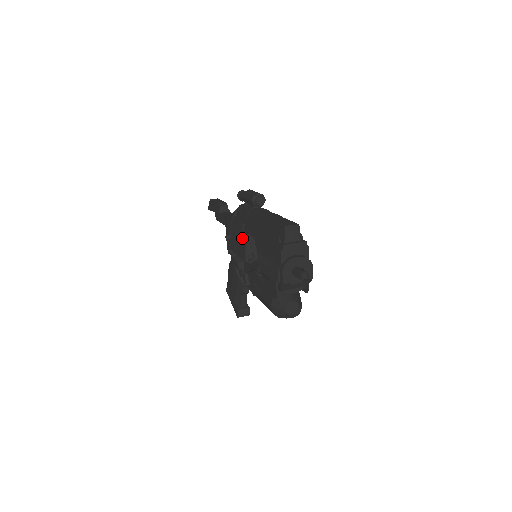
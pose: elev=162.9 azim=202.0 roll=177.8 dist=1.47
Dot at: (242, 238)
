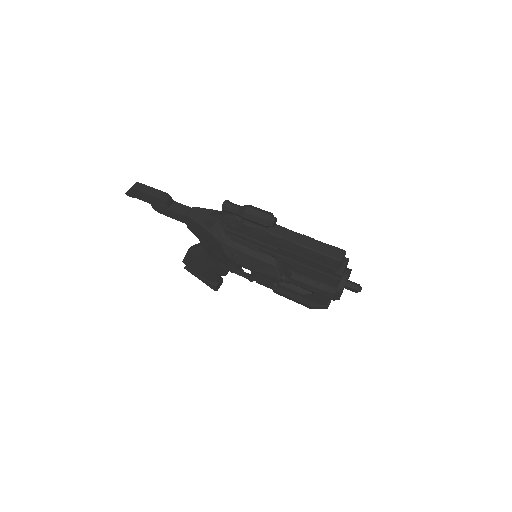
Dot at: (268, 264)
